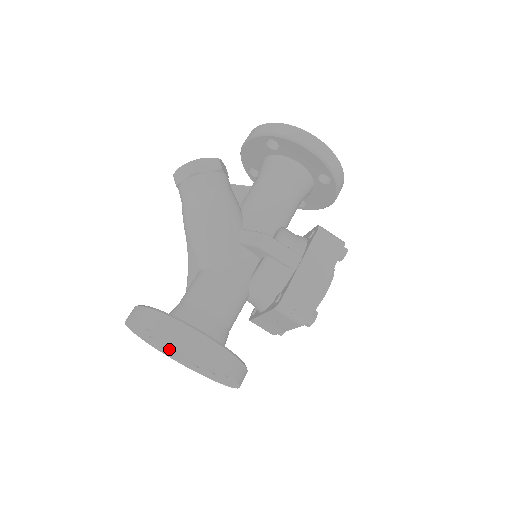
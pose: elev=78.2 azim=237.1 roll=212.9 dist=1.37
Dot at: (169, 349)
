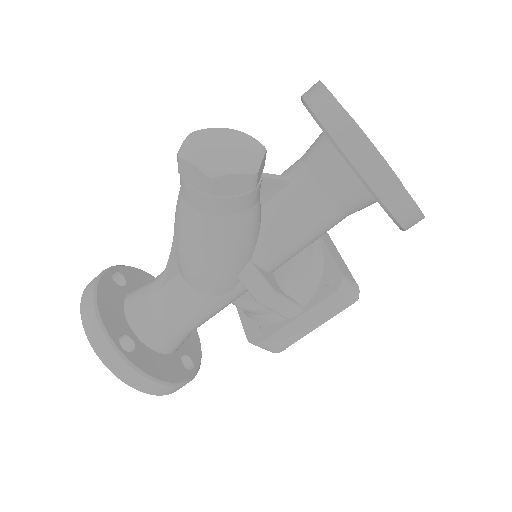
Dot at: occluded
